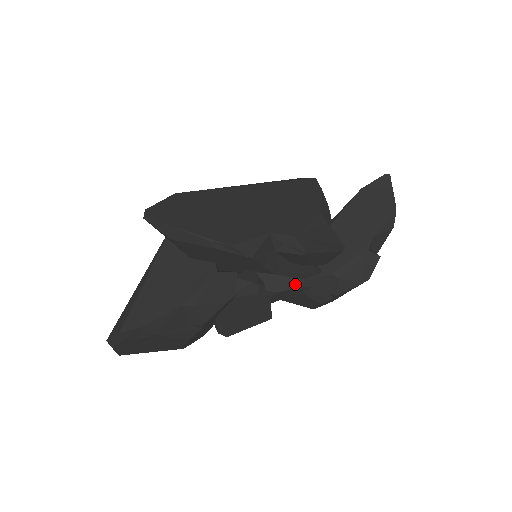
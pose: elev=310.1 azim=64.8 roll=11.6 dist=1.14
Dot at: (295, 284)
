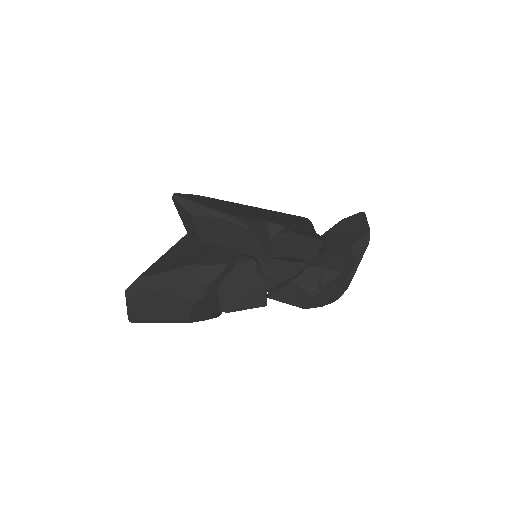
Dot at: (286, 265)
